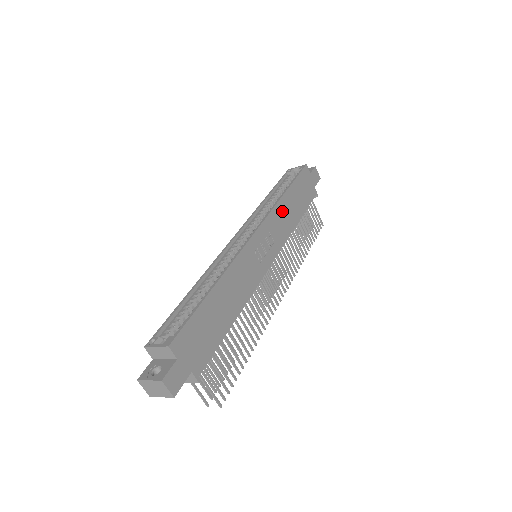
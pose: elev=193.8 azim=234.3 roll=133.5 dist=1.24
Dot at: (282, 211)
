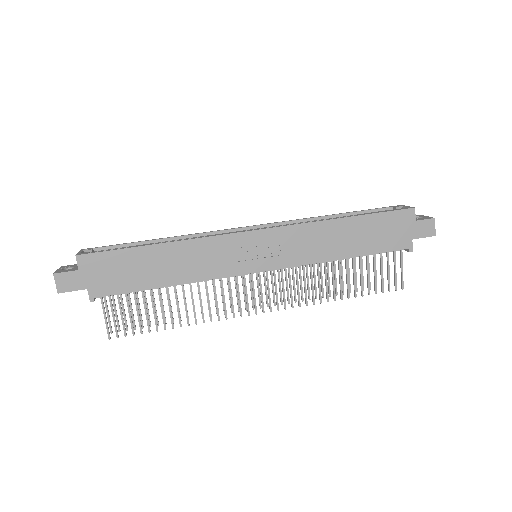
Dot at: (320, 233)
